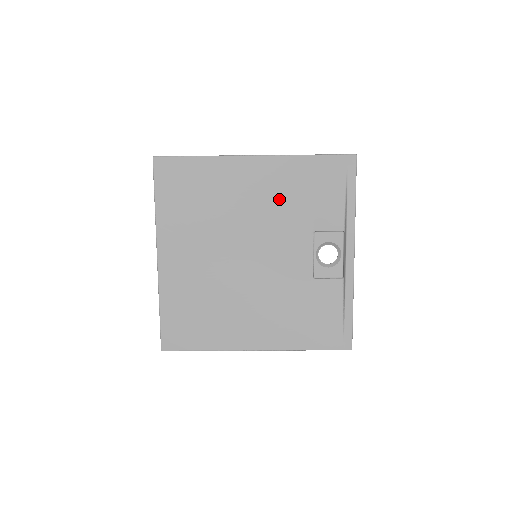
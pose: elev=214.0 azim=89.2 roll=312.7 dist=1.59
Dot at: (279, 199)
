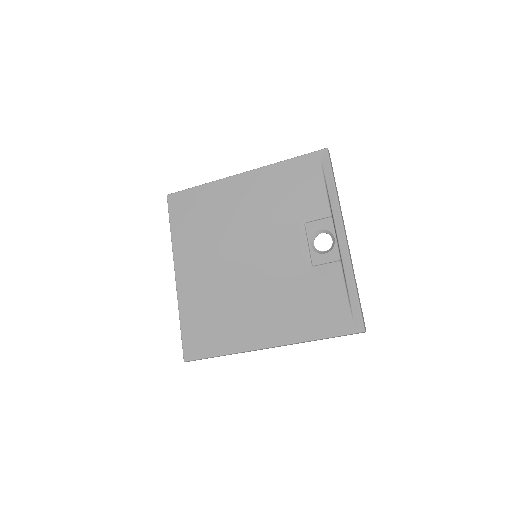
Dot at: (268, 202)
